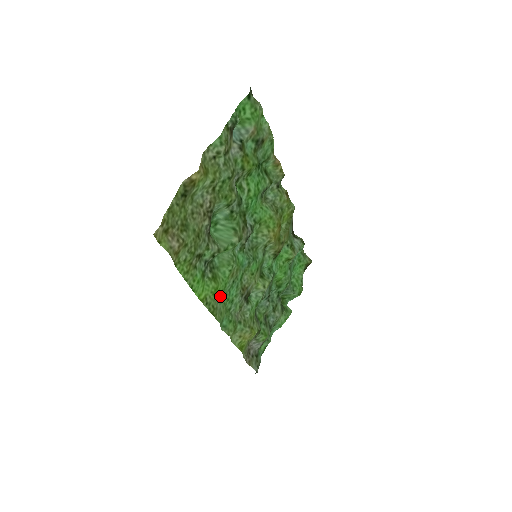
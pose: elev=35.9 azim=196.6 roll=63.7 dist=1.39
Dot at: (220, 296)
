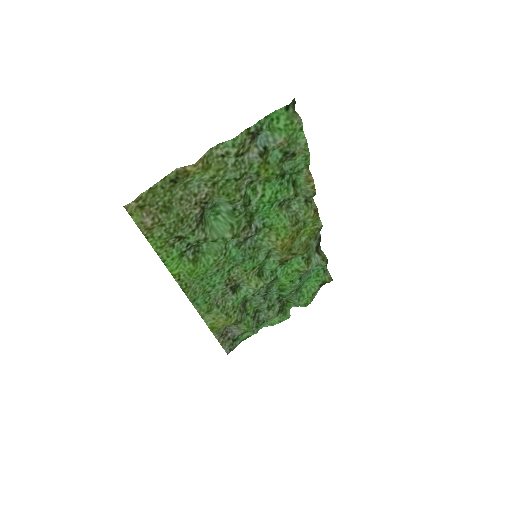
Dot at: (198, 278)
